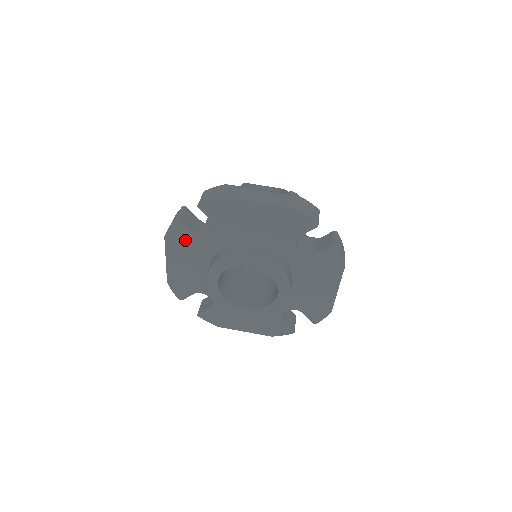
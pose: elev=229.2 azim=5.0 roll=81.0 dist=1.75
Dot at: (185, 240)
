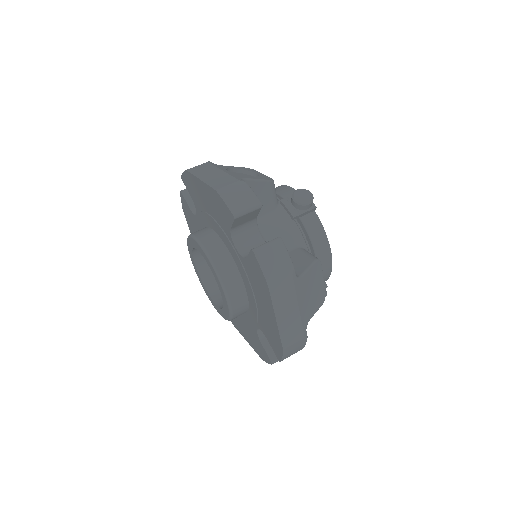
Dot at: (190, 215)
